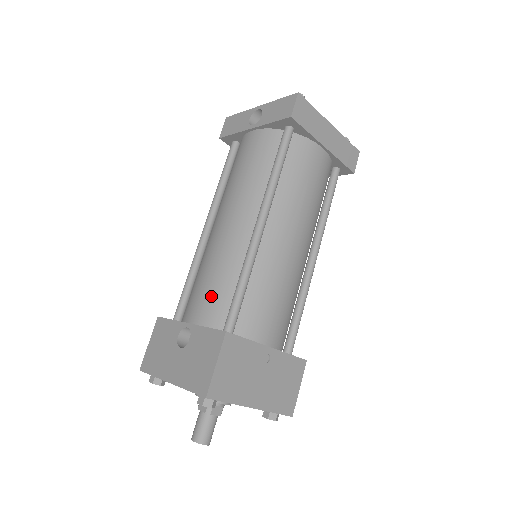
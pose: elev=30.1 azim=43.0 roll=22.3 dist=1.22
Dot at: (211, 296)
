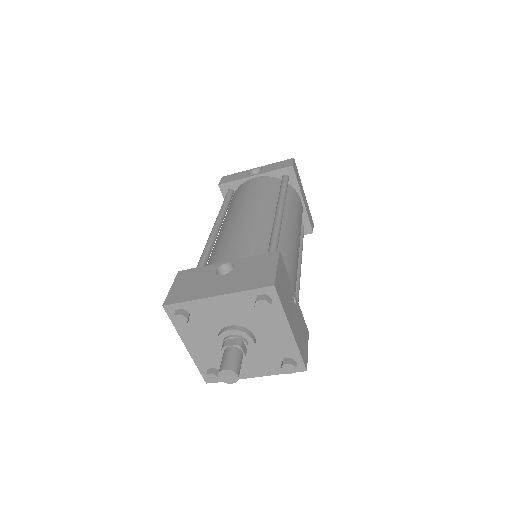
Dot at: (246, 246)
